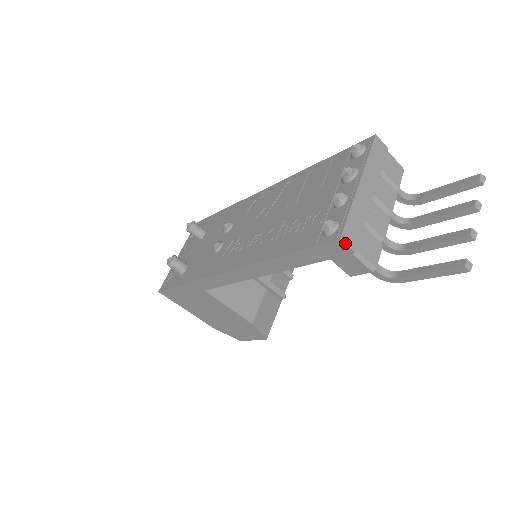
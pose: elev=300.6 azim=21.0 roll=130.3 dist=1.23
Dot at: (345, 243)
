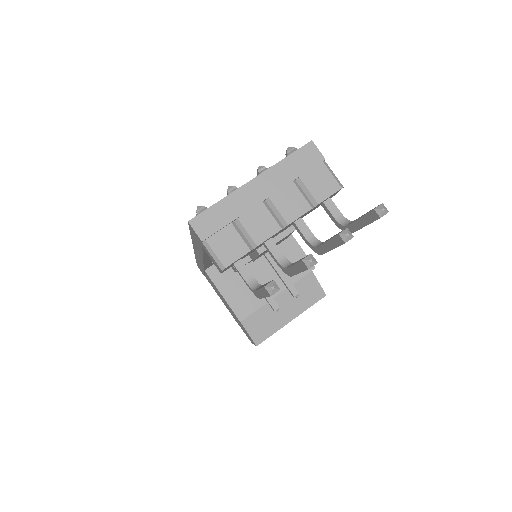
Dot at: (193, 227)
